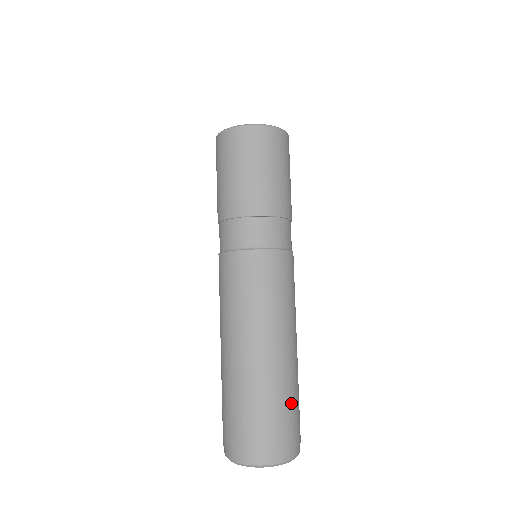
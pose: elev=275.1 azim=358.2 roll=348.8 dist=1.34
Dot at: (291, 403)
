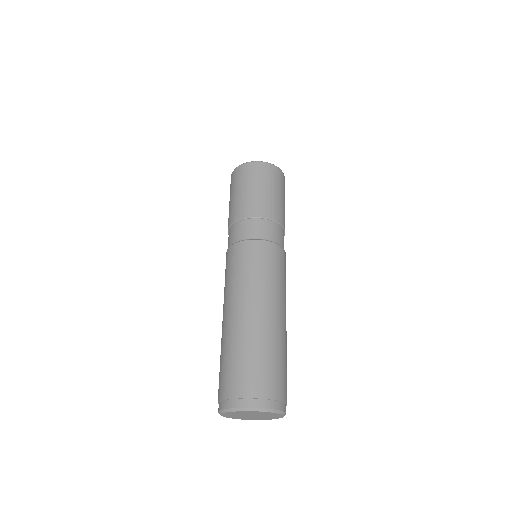
Dot at: (247, 358)
